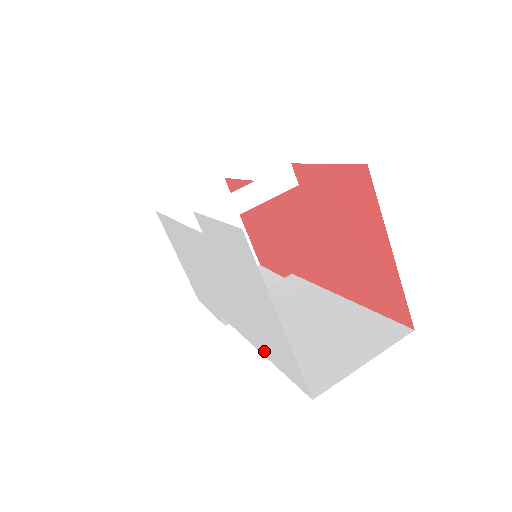
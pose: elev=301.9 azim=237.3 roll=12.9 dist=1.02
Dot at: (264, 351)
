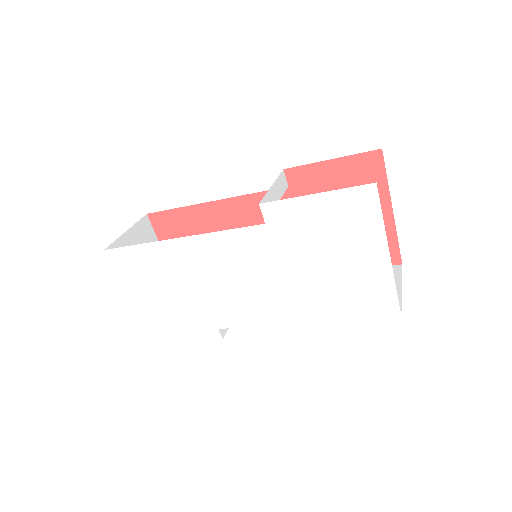
Dot at: (323, 315)
